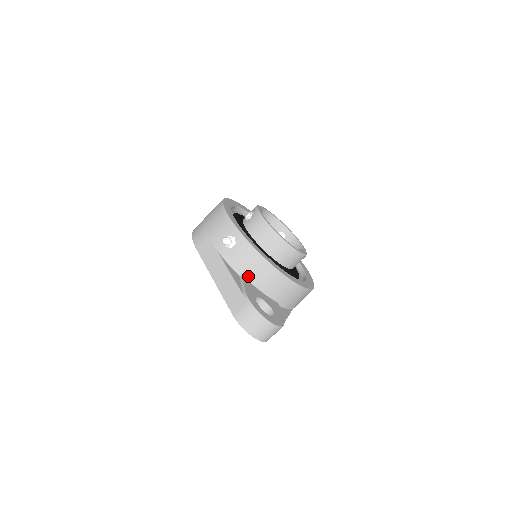
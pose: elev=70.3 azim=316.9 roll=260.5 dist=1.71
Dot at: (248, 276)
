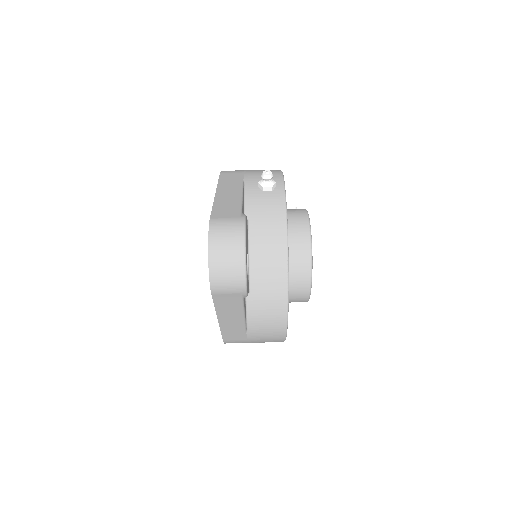
Dot at: (252, 226)
